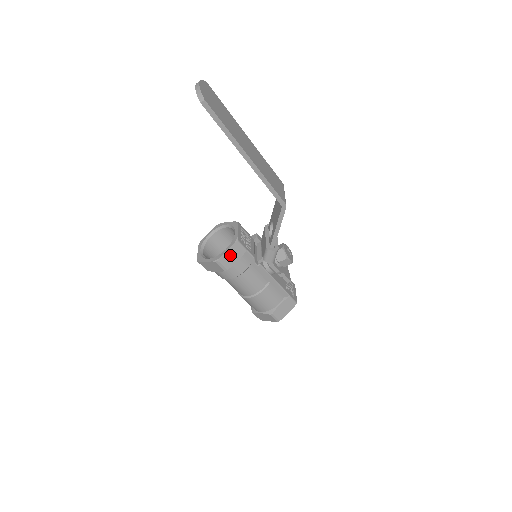
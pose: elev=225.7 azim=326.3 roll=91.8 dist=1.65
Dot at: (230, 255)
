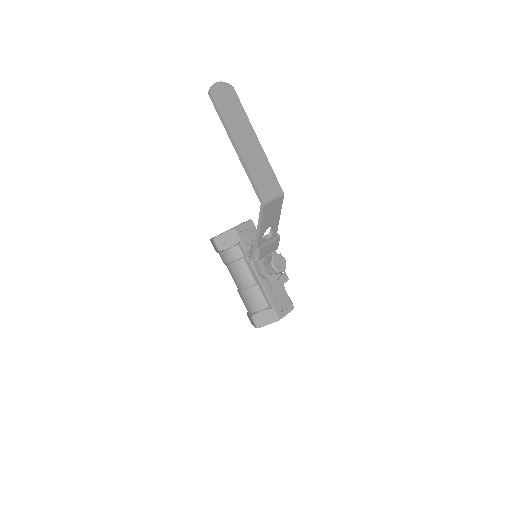
Dot at: (225, 239)
